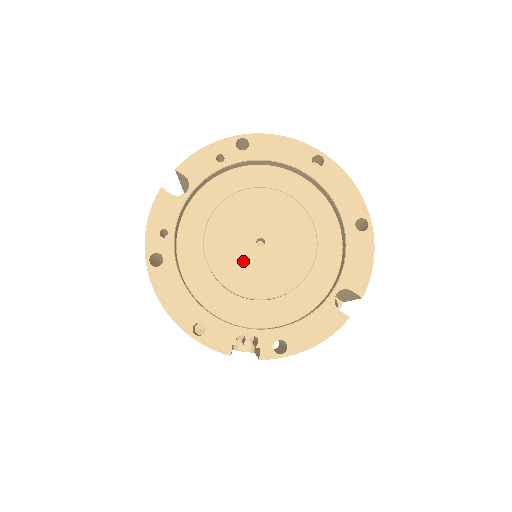
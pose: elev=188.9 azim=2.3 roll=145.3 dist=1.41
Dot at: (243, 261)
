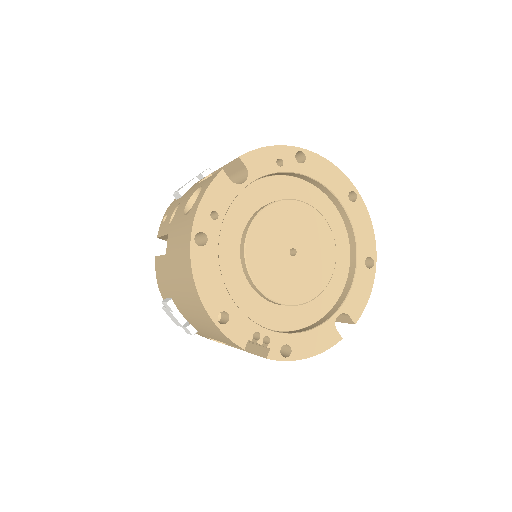
Dot at: (275, 265)
